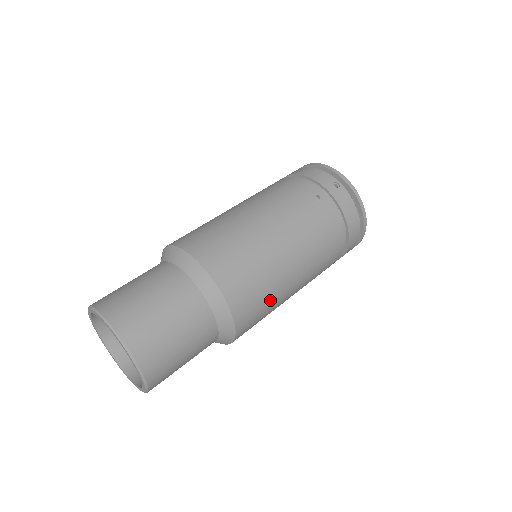
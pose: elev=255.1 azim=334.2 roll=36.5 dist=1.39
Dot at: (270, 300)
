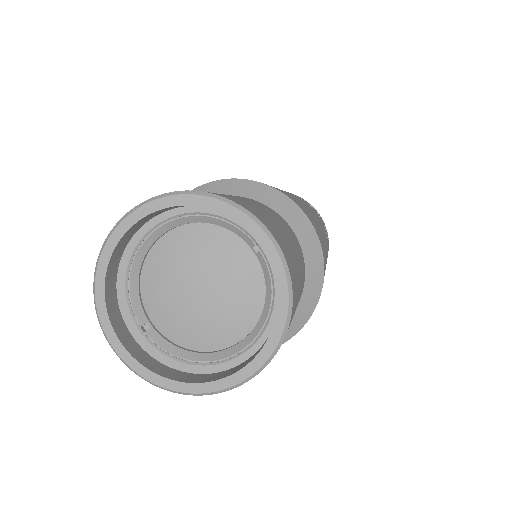
Dot at: occluded
